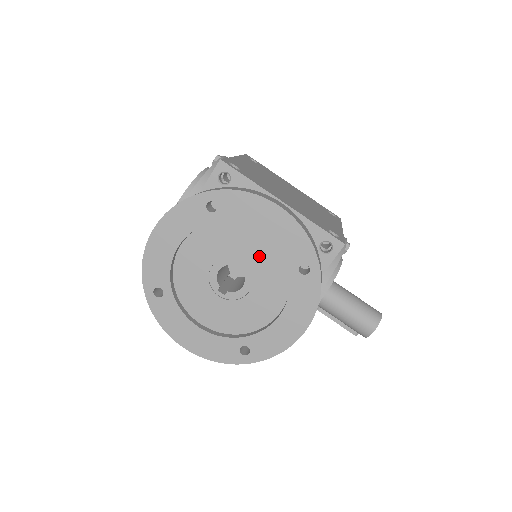
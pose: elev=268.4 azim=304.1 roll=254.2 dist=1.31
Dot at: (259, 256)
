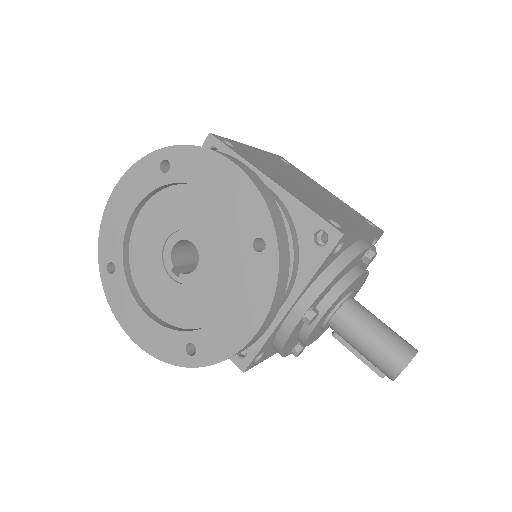
Dot at: (214, 229)
